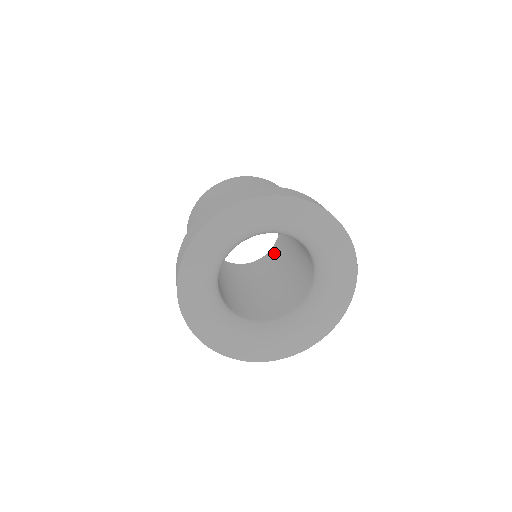
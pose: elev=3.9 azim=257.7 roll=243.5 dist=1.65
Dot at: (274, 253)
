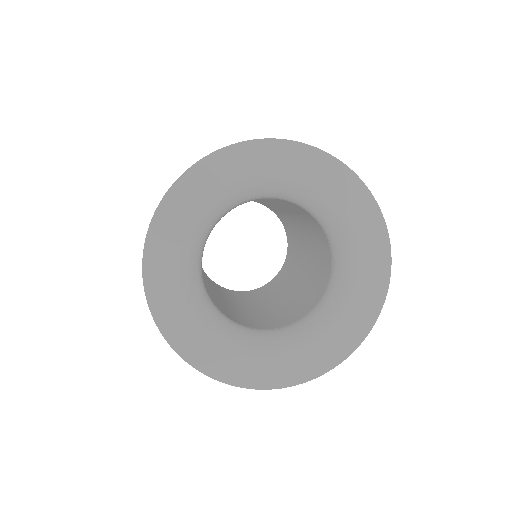
Dot at: (271, 284)
